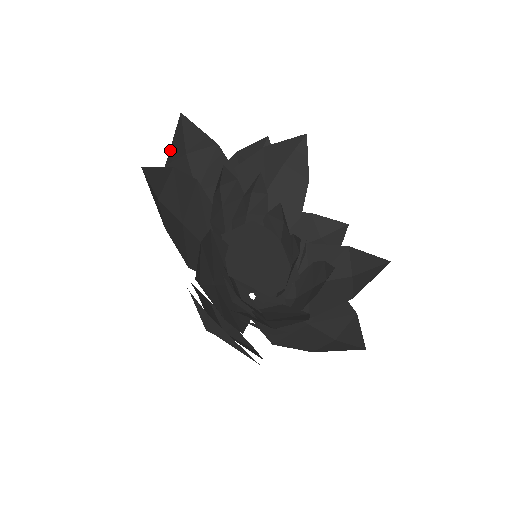
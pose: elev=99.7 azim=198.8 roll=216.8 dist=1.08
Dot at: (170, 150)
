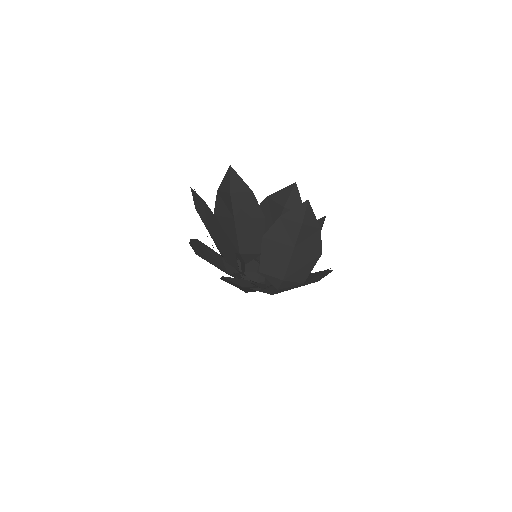
Dot at: occluded
